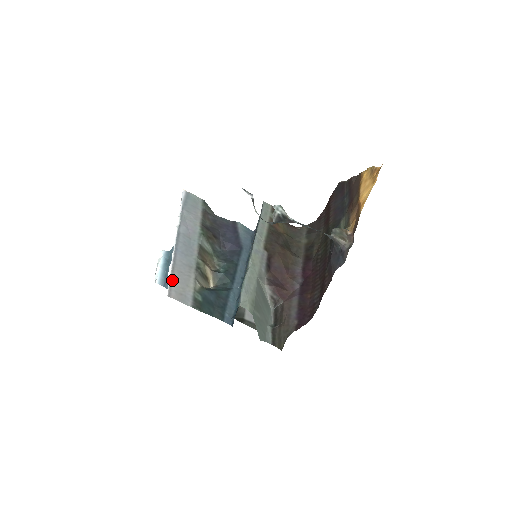
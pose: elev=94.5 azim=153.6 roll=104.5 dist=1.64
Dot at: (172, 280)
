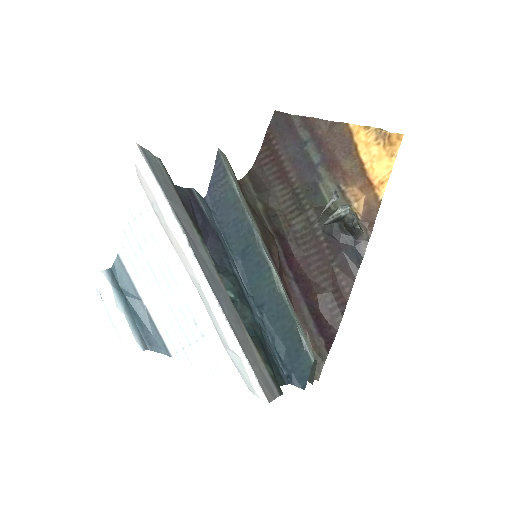
Dot at: (252, 367)
